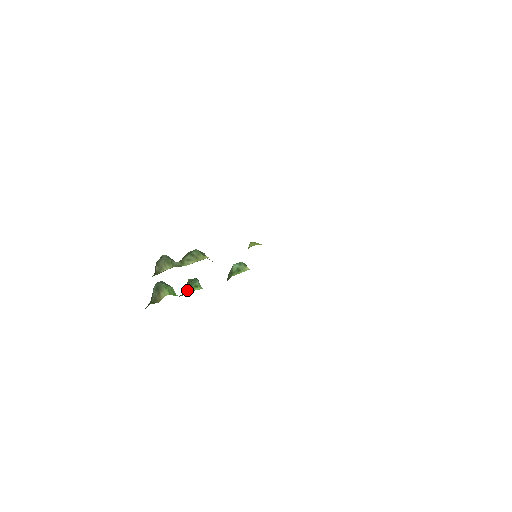
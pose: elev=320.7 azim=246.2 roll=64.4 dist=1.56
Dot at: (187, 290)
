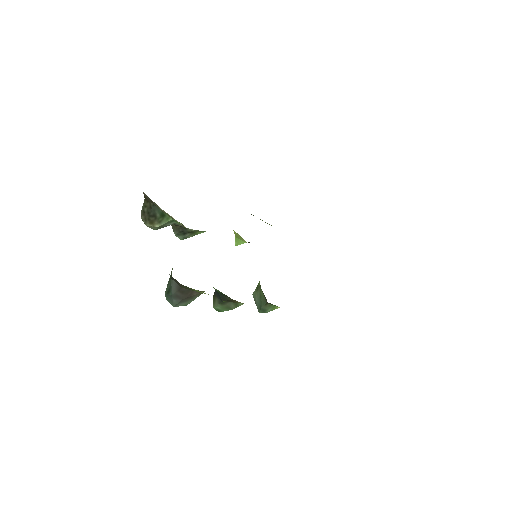
Dot at: occluded
